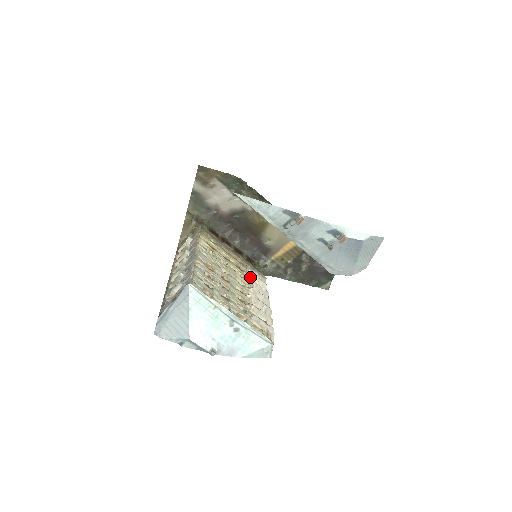
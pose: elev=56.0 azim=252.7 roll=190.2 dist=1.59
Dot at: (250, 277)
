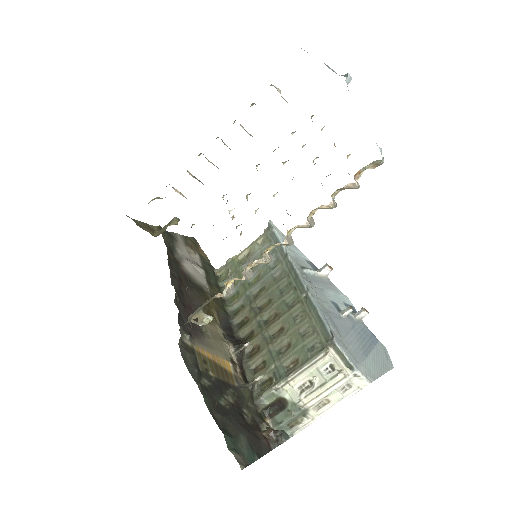
Dot at: occluded
